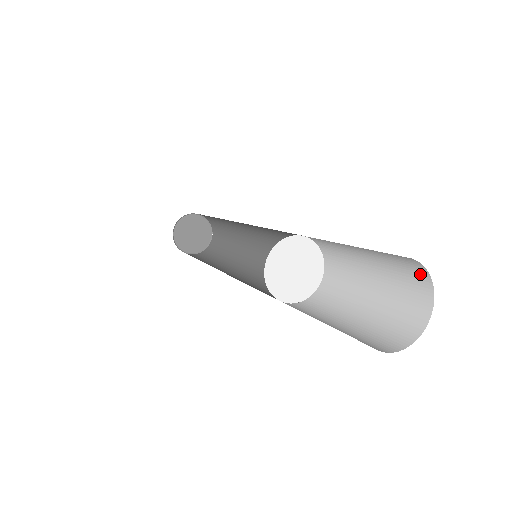
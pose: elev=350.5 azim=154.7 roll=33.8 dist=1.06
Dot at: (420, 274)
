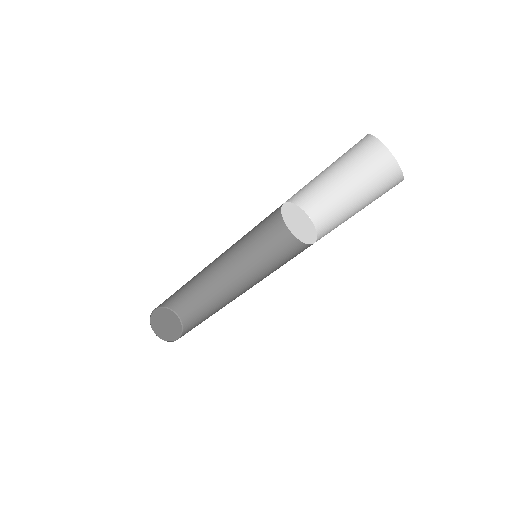
Dot at: (381, 154)
